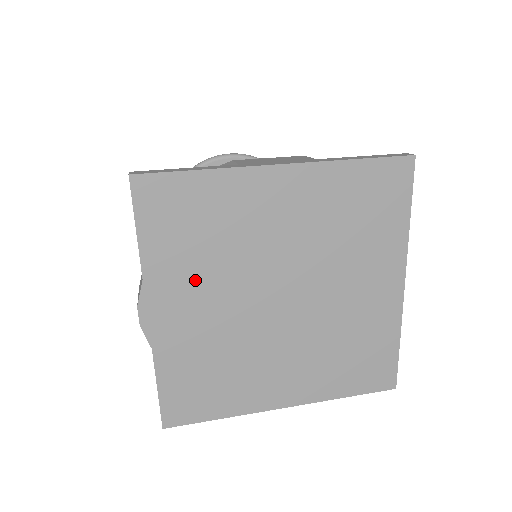
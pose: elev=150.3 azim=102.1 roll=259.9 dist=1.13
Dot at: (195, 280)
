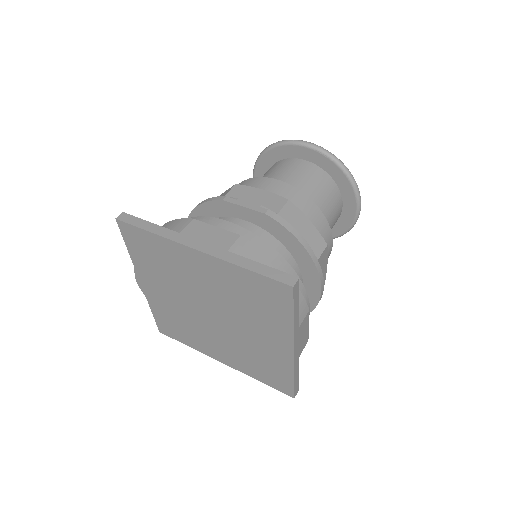
Dot at: (160, 281)
